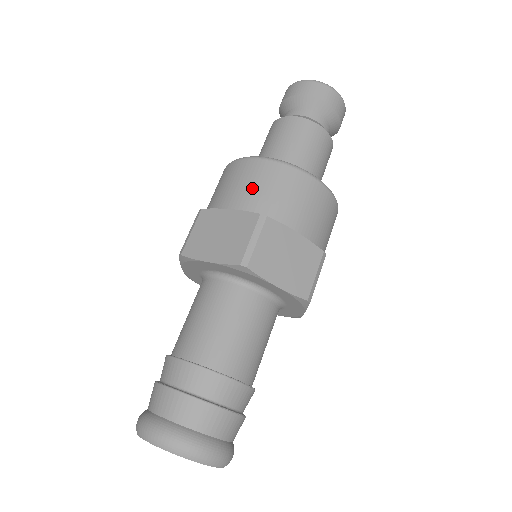
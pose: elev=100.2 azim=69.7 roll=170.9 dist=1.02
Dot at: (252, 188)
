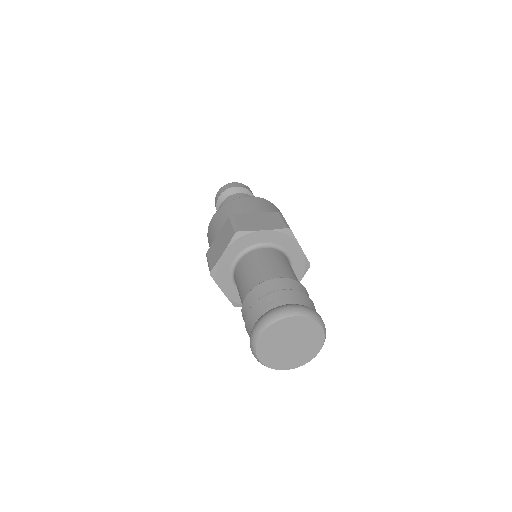
Dot at: (220, 220)
